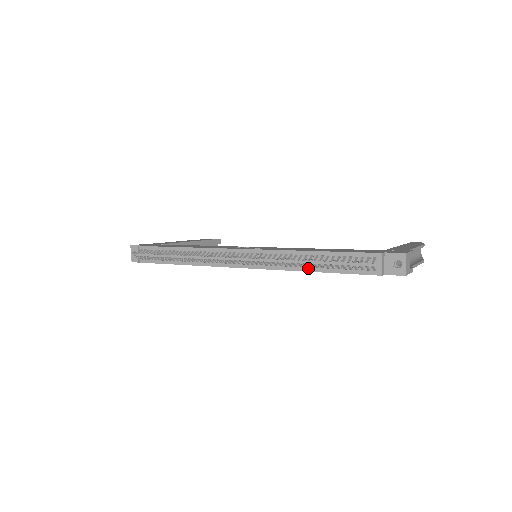
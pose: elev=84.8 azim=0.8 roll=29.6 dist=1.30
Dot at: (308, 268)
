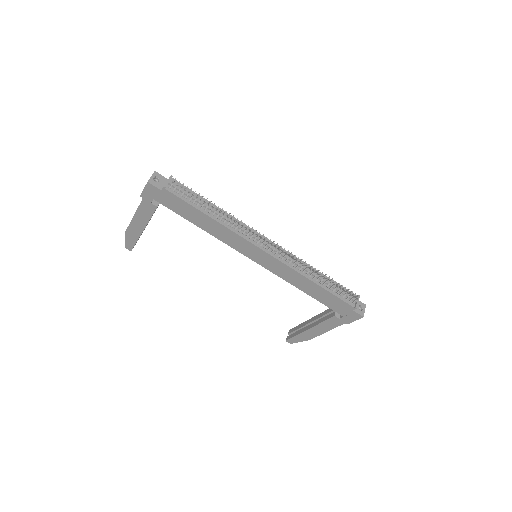
Dot at: (314, 280)
